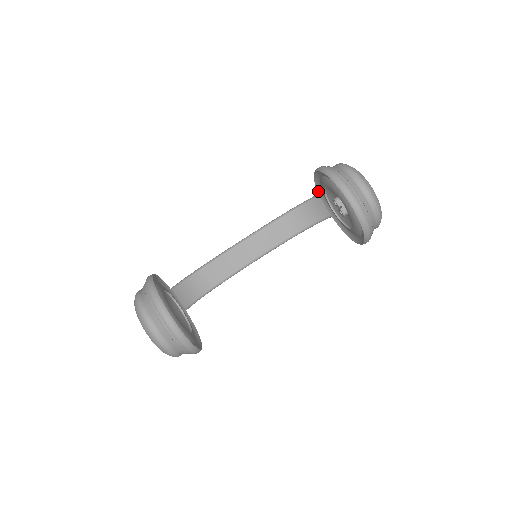
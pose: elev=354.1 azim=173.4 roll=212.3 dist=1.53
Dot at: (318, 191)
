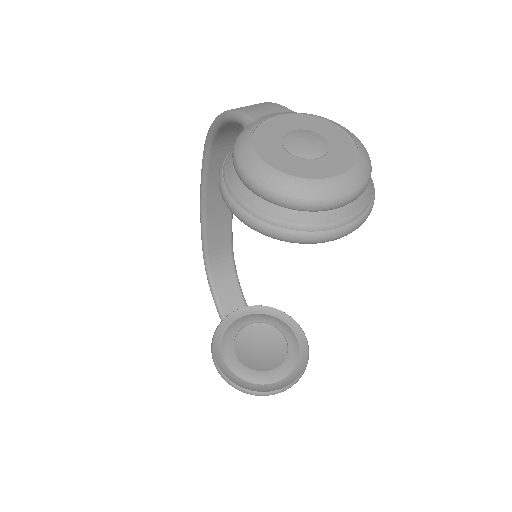
Dot at: occluded
